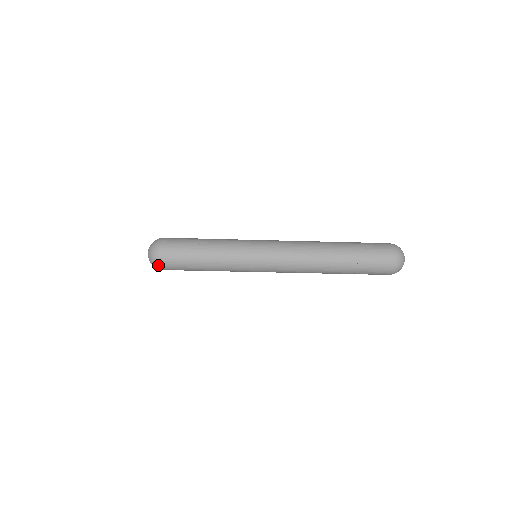
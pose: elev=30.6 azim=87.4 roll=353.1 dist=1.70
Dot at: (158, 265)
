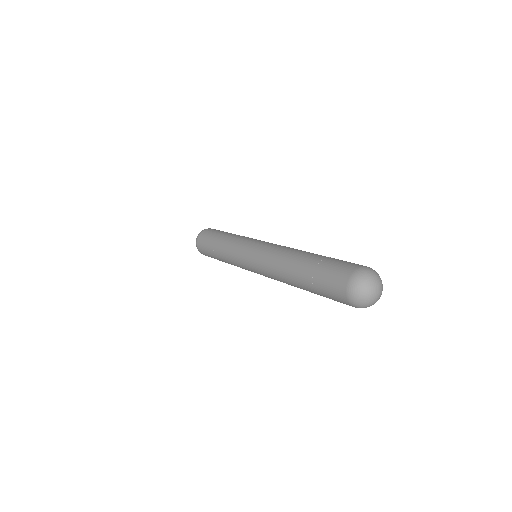
Dot at: occluded
